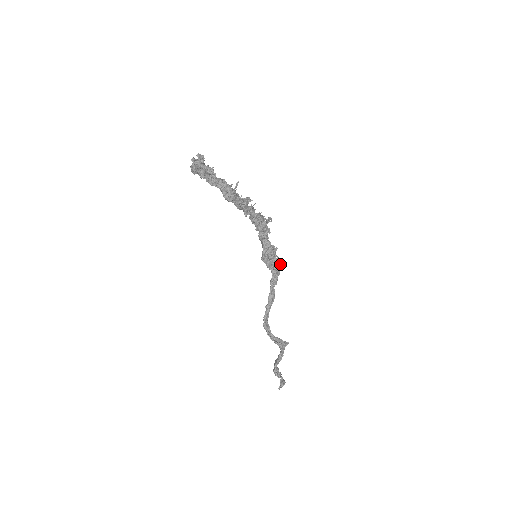
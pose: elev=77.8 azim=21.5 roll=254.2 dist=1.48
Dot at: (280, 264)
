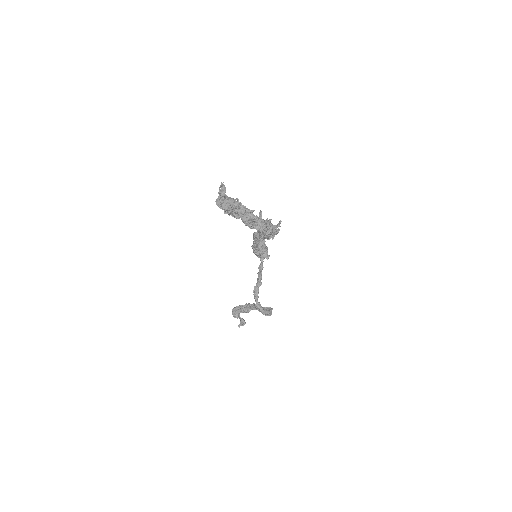
Dot at: (266, 249)
